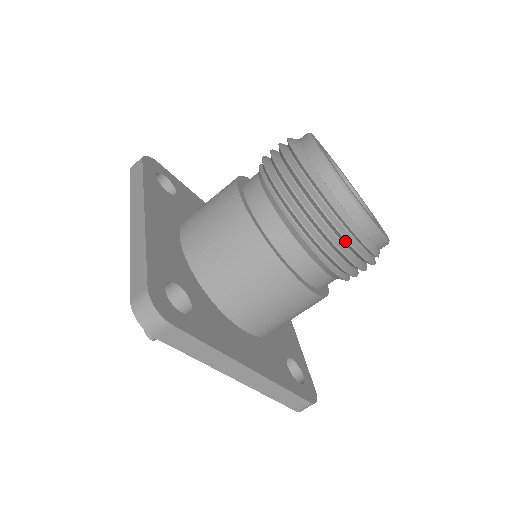
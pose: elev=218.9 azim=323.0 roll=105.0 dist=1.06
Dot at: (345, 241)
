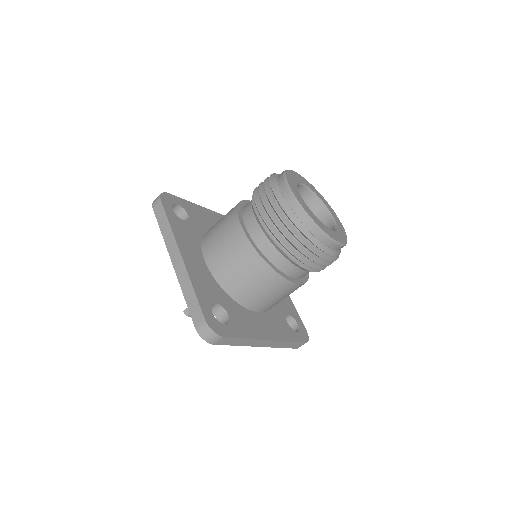
Dot at: occluded
